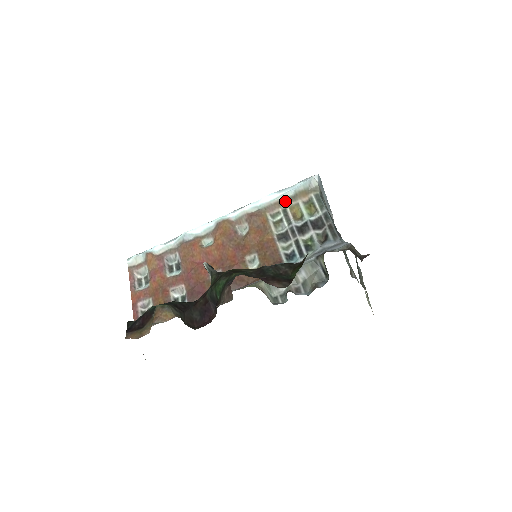
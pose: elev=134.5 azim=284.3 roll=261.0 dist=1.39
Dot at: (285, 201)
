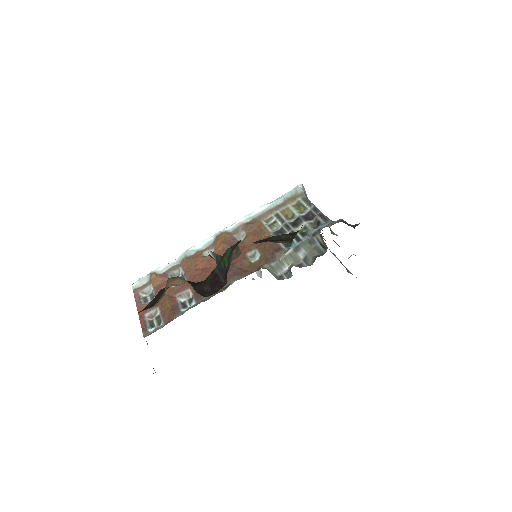
Dot at: (276, 208)
